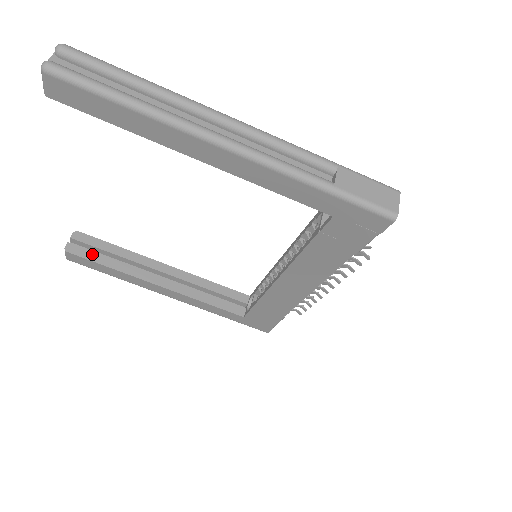
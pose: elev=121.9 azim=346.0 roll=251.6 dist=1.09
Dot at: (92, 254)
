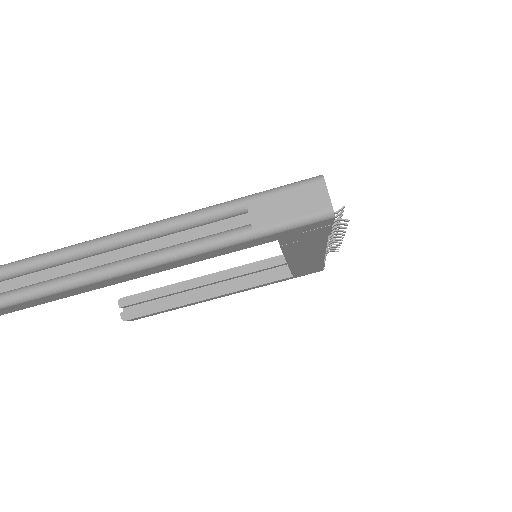
Dot at: (143, 309)
